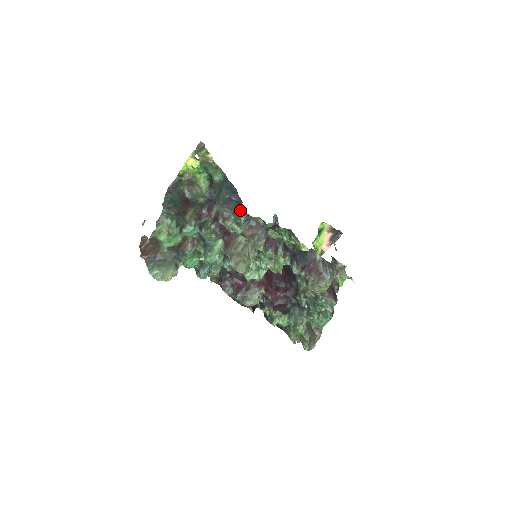
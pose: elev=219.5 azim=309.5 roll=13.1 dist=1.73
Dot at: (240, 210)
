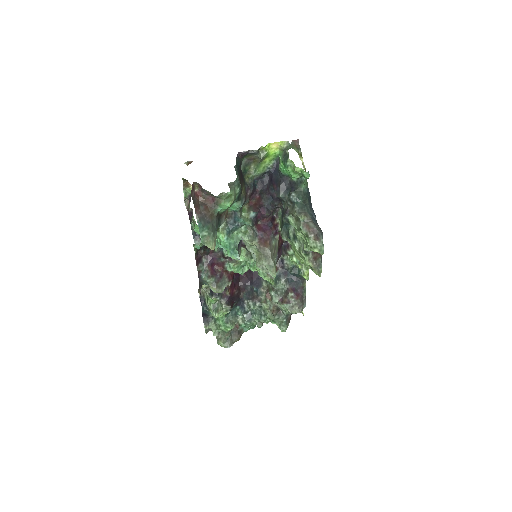
Dot at: occluded
